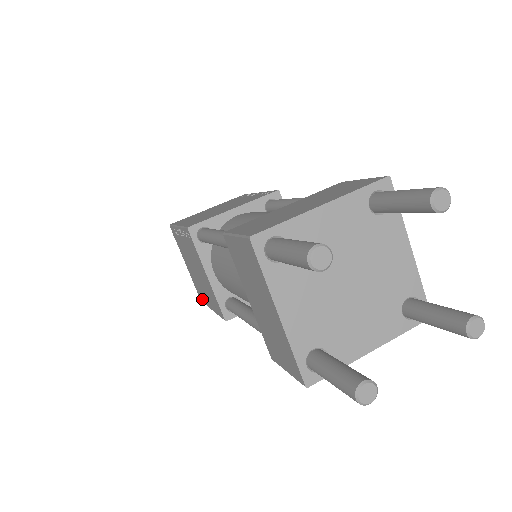
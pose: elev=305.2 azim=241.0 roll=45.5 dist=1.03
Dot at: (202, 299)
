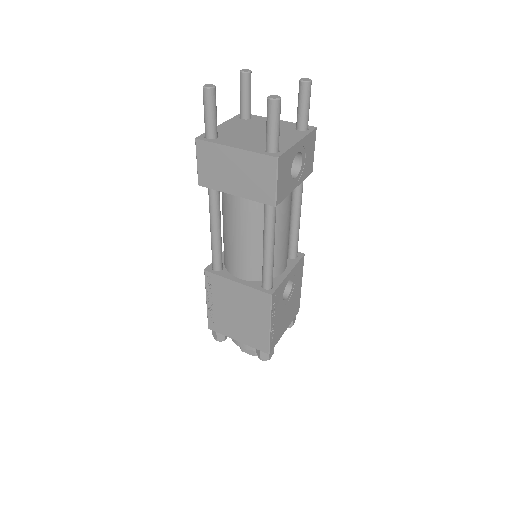
Dot at: occluded
